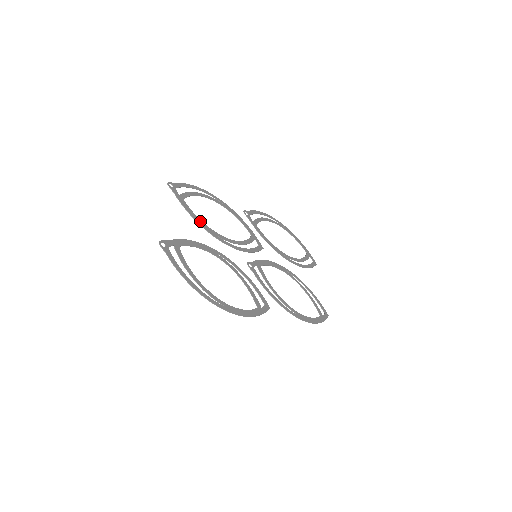
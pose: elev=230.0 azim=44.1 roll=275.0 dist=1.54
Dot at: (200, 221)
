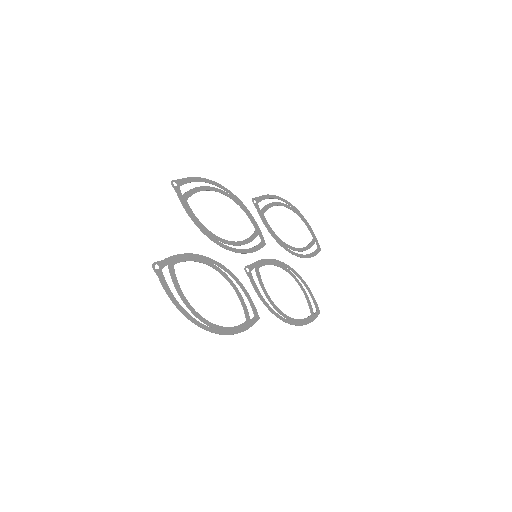
Dot at: (201, 225)
